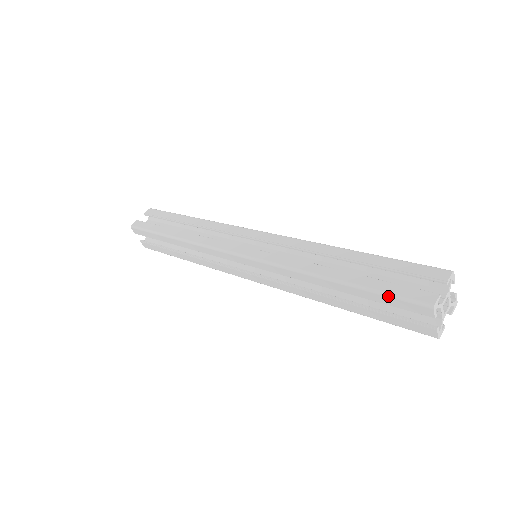
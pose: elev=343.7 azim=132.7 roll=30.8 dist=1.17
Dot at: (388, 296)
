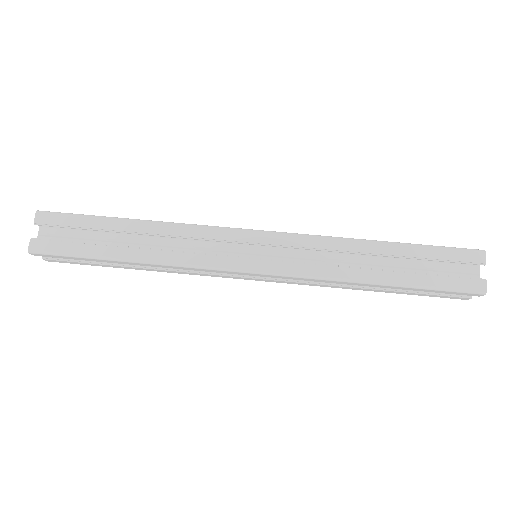
Dot at: (444, 291)
